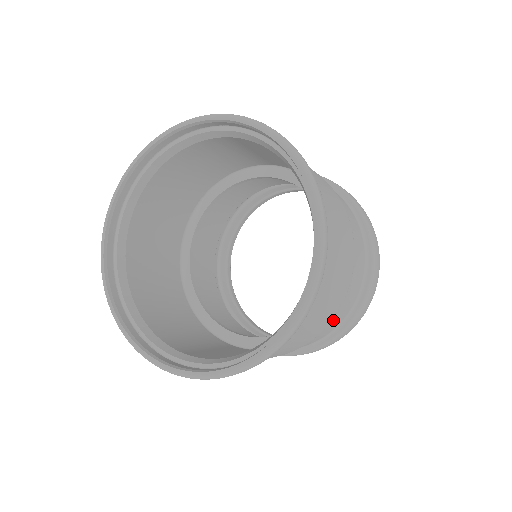
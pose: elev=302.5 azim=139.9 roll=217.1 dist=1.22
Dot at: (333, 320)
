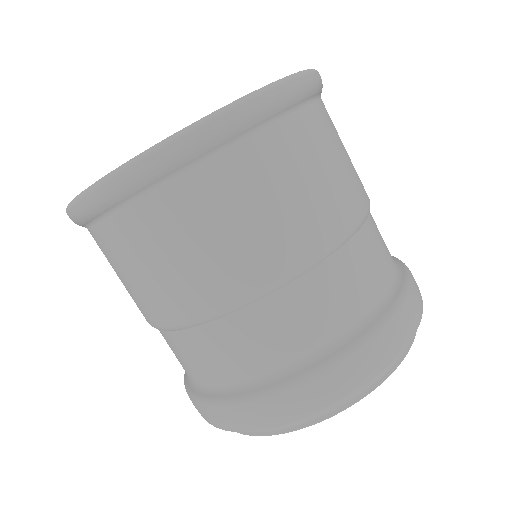
Dot at: (314, 296)
